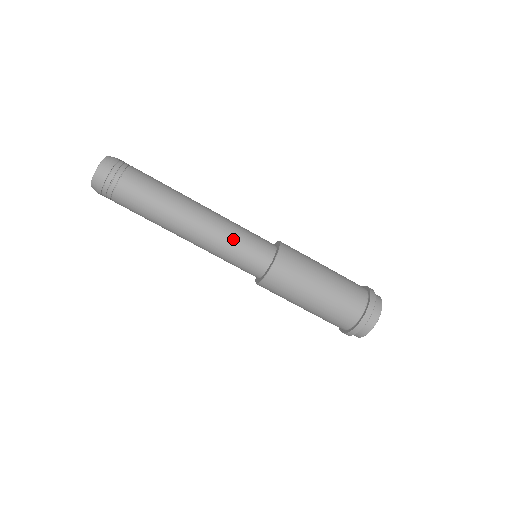
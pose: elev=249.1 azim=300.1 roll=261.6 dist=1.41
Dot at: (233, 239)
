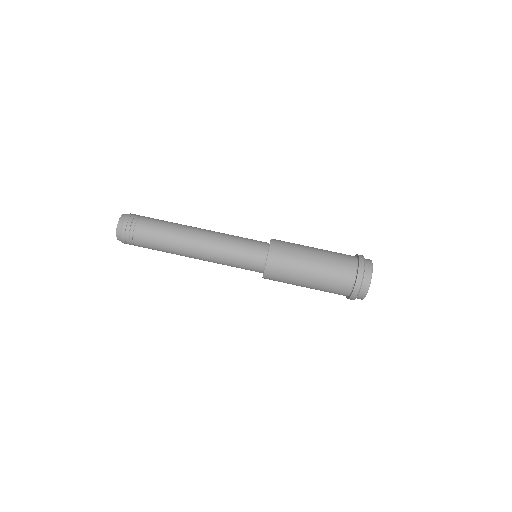
Dot at: (233, 238)
